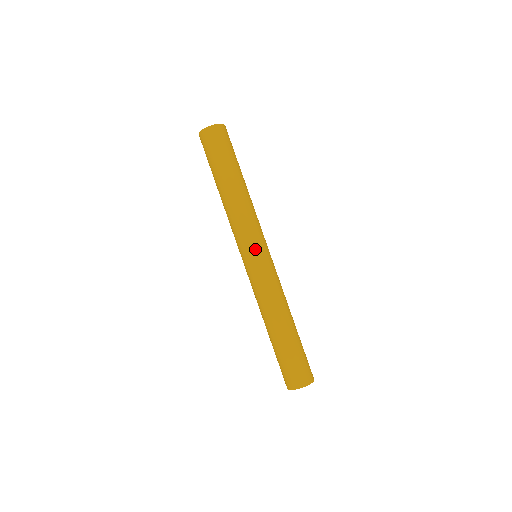
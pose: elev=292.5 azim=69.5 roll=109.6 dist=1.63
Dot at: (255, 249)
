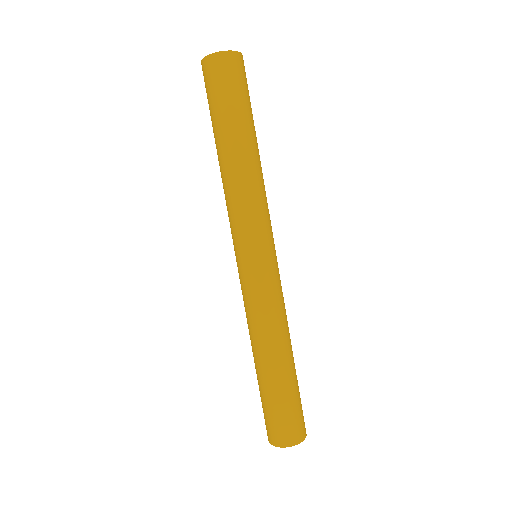
Dot at: (266, 246)
